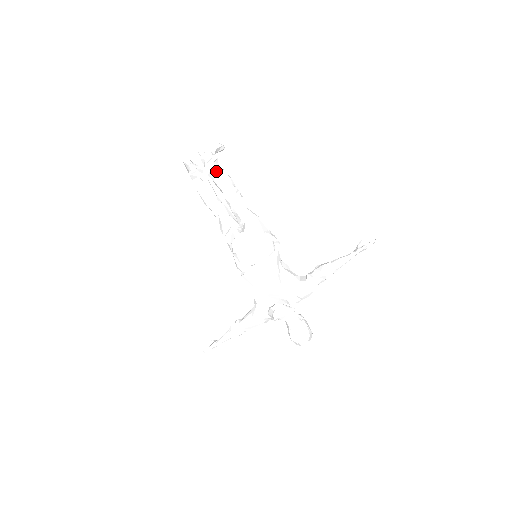
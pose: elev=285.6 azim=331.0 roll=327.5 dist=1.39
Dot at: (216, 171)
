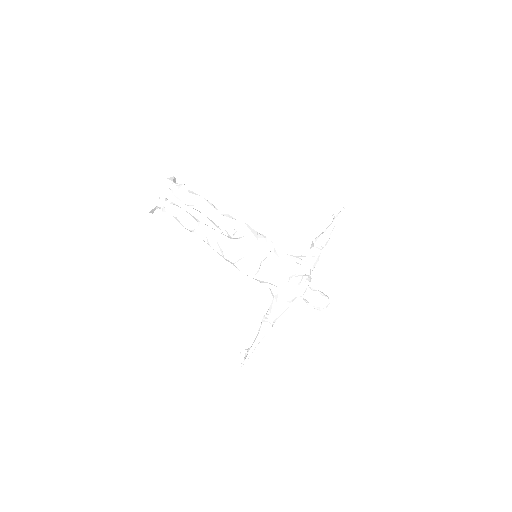
Dot at: (194, 195)
